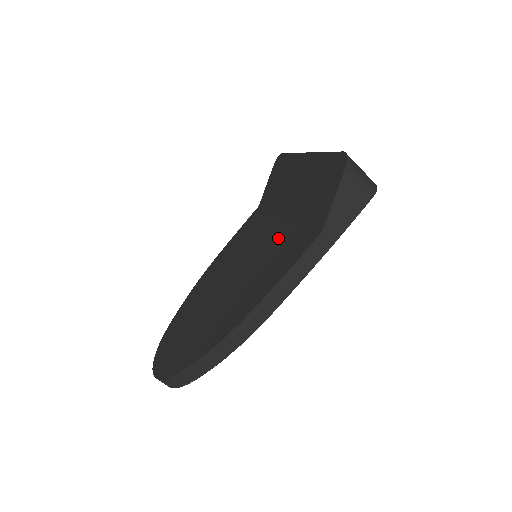
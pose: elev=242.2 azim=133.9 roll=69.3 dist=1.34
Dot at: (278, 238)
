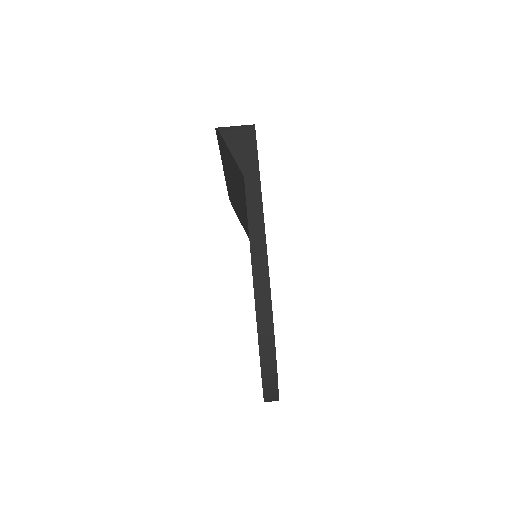
Dot at: occluded
